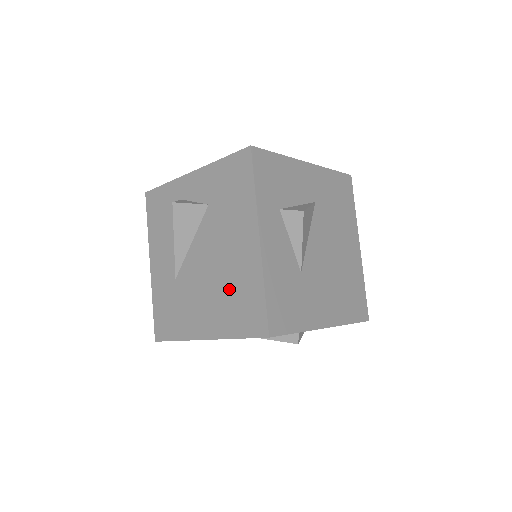
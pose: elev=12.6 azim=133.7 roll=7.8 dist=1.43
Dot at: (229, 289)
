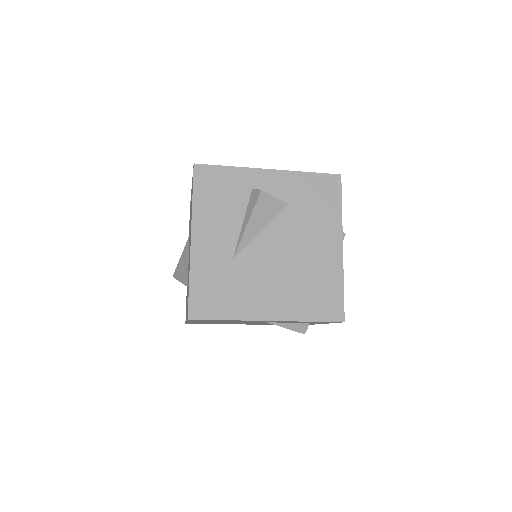
Dot at: (306, 279)
